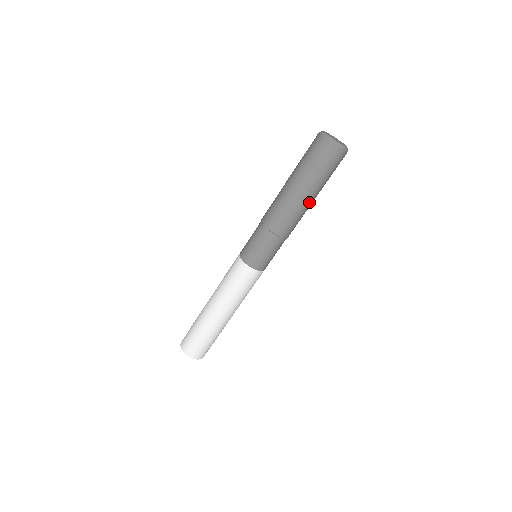
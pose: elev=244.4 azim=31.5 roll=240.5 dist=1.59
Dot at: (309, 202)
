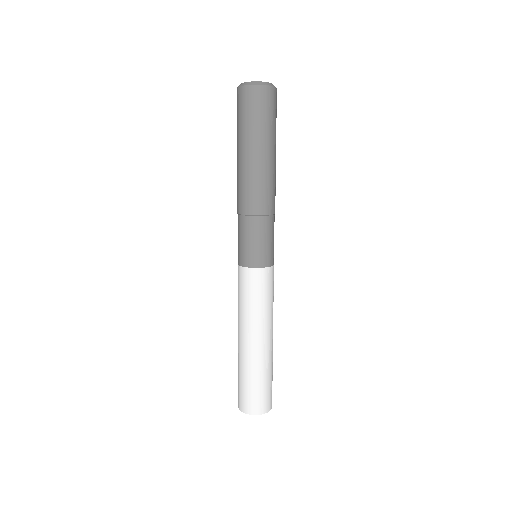
Dot at: (259, 161)
